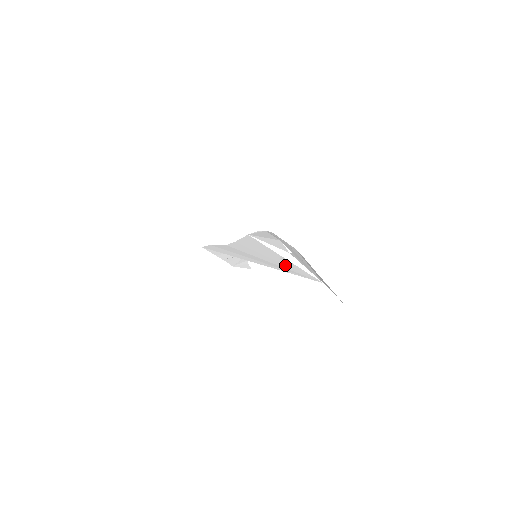
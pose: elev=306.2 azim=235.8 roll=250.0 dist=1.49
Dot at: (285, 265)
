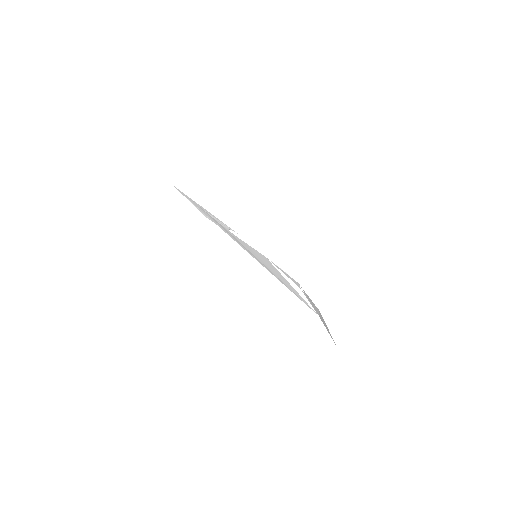
Dot at: (289, 287)
